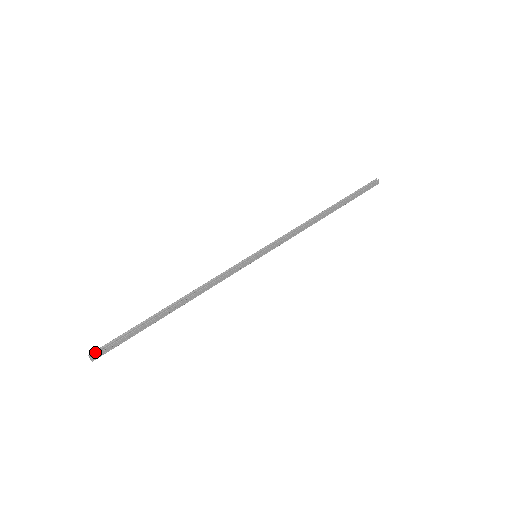
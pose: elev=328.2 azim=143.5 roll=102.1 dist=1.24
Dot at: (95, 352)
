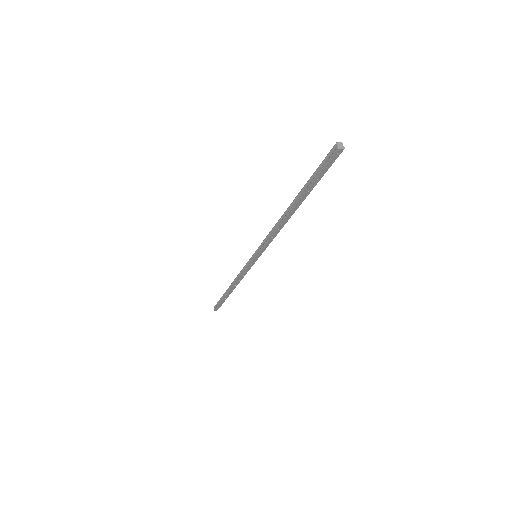
Dot at: (215, 307)
